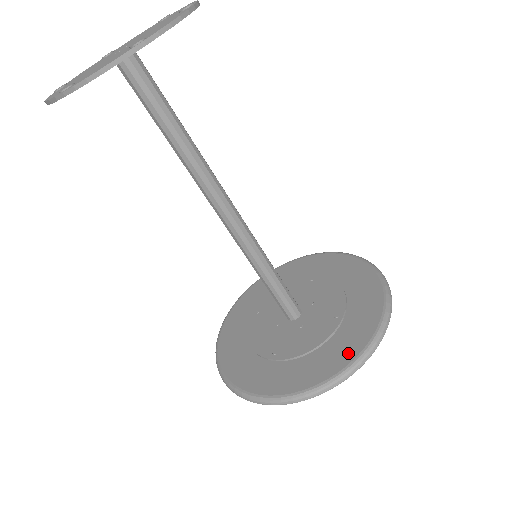
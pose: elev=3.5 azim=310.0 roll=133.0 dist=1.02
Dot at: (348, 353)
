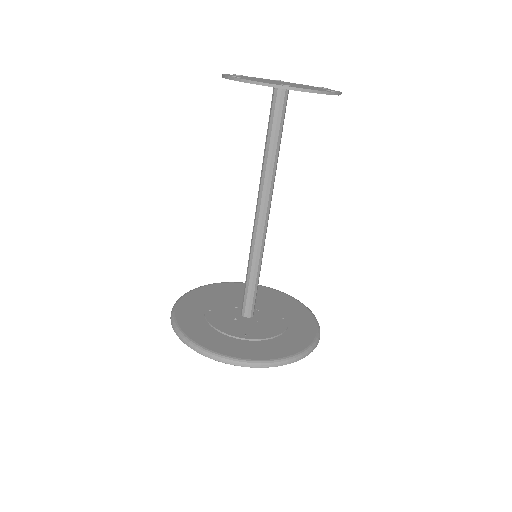
Dot at: (306, 338)
